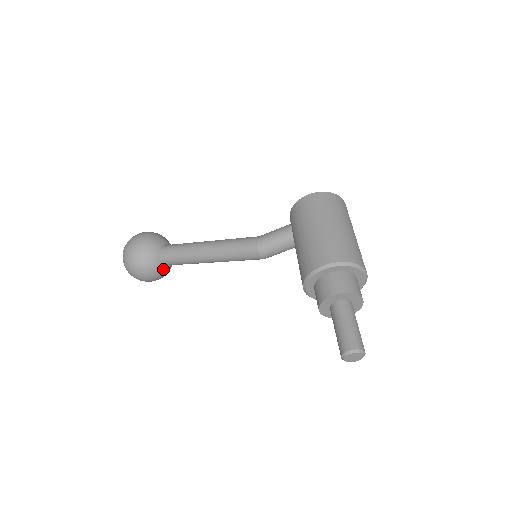
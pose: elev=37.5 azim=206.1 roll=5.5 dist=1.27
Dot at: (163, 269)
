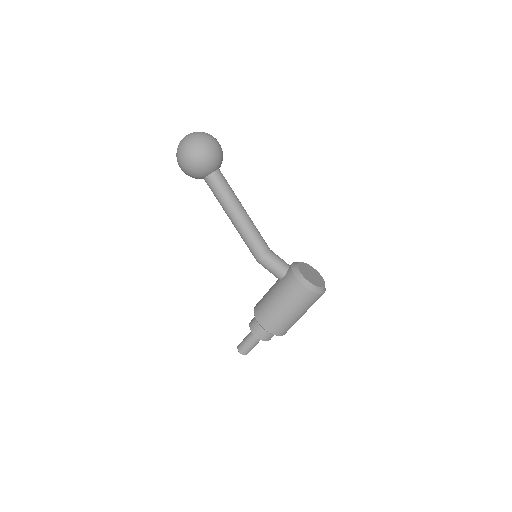
Dot at: occluded
